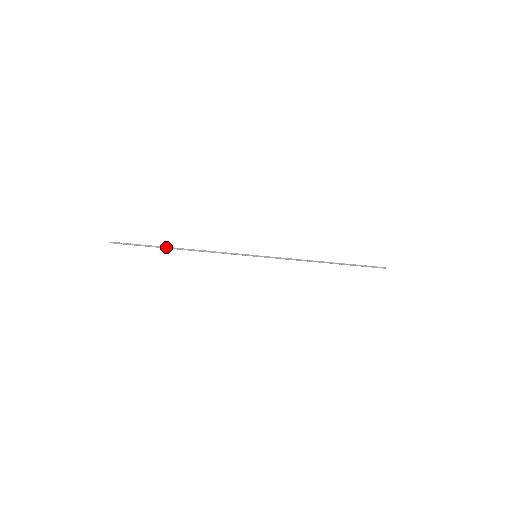
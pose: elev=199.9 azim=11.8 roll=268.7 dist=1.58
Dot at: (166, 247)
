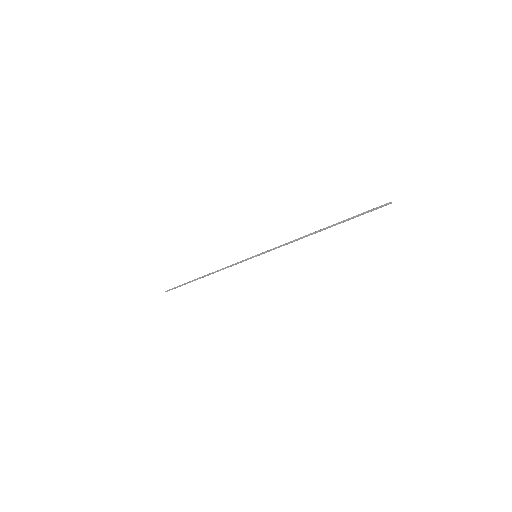
Dot at: (195, 279)
